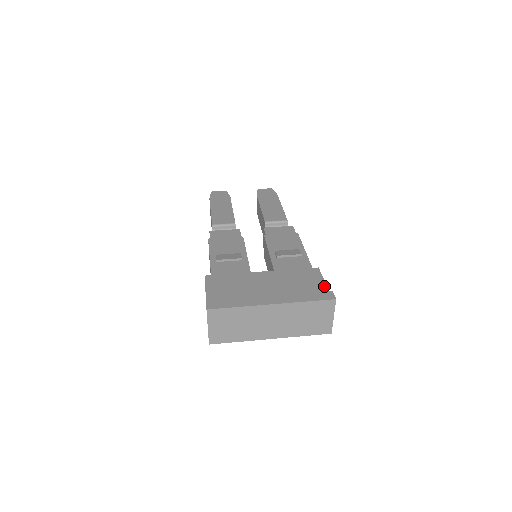
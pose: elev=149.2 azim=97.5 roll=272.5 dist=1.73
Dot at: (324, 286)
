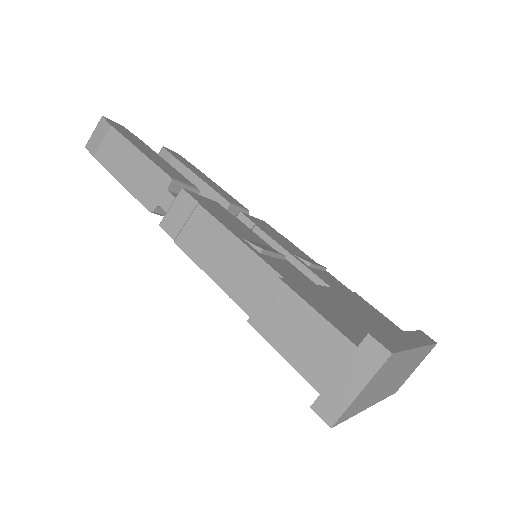
Dot at: (391, 321)
